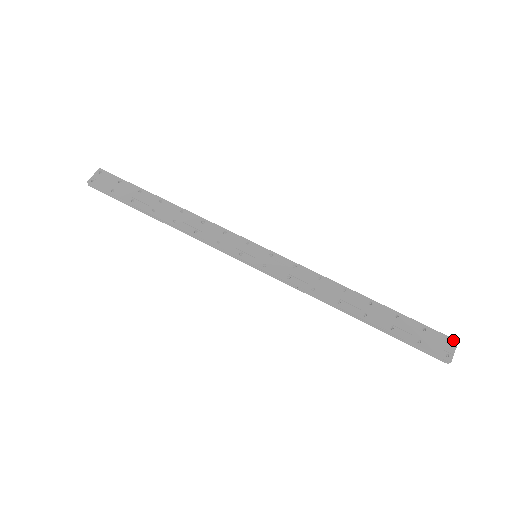
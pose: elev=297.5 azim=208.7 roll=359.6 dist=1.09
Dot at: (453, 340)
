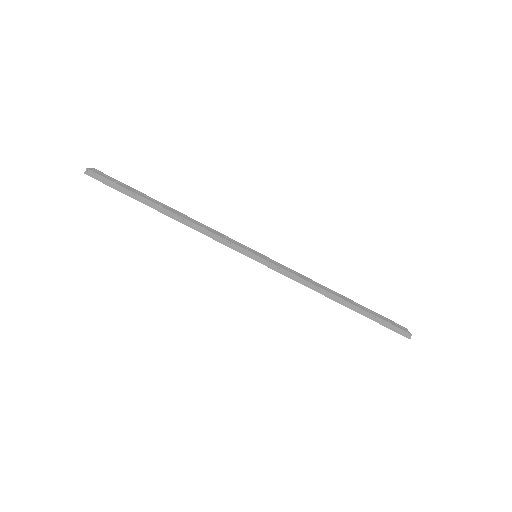
Dot at: occluded
